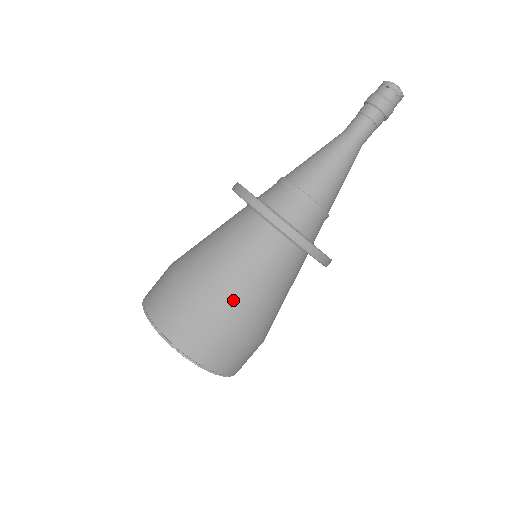
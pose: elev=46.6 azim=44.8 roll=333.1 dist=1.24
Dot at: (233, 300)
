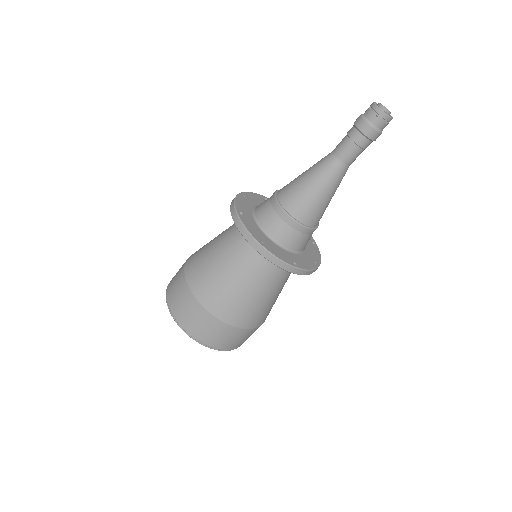
Dot at: (207, 281)
